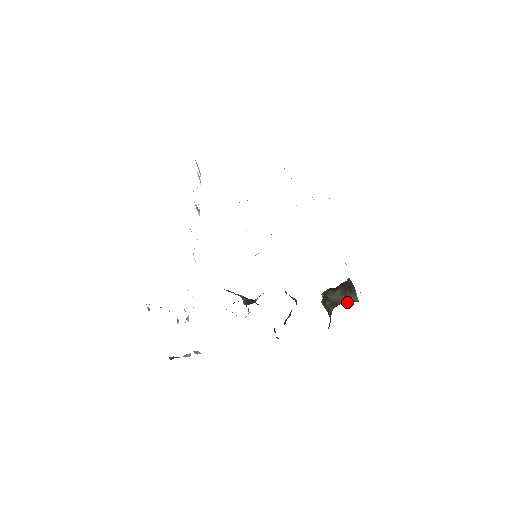
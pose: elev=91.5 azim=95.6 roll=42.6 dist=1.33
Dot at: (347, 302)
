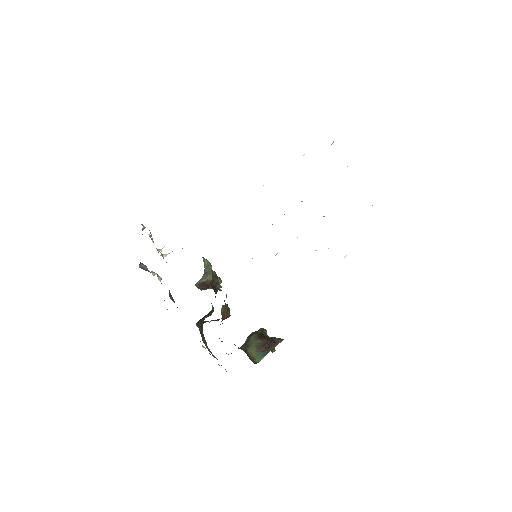
Dot at: (250, 355)
